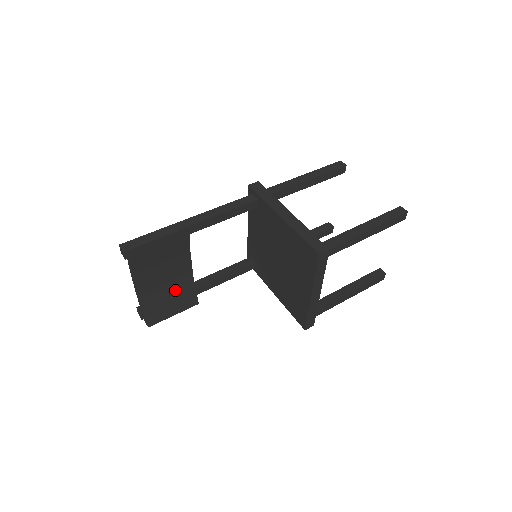
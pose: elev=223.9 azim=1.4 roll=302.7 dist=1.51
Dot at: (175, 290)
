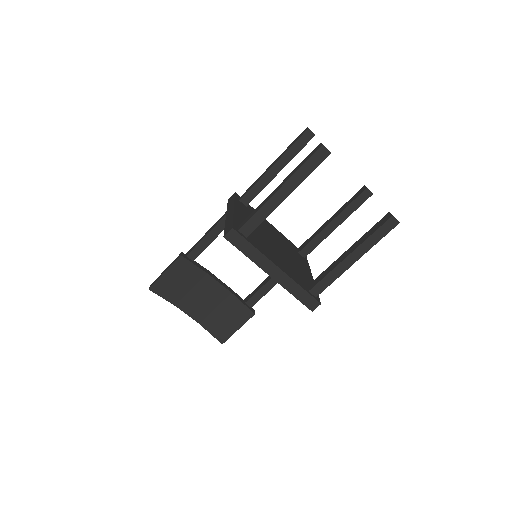
Dot at: (223, 308)
